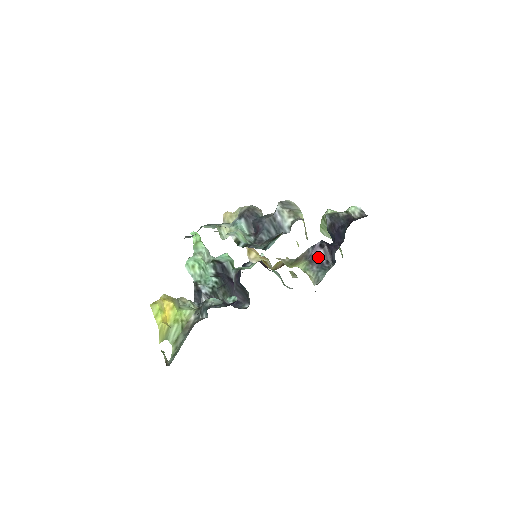
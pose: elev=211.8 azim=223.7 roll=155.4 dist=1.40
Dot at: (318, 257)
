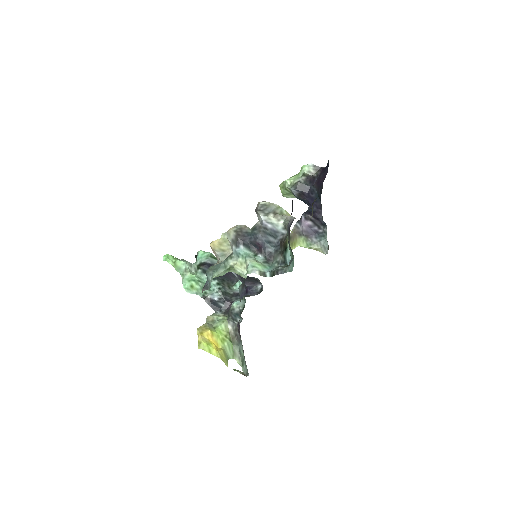
Dot at: (310, 229)
